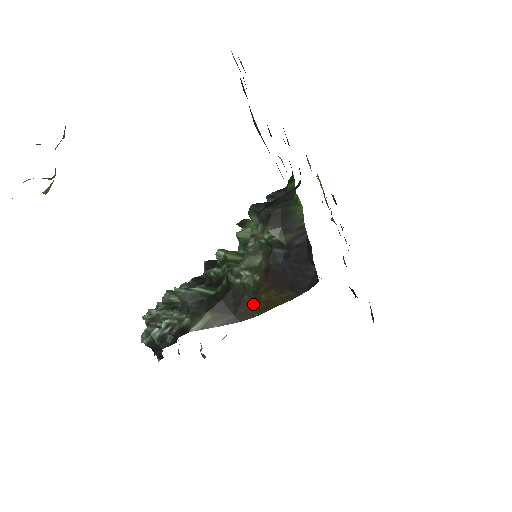
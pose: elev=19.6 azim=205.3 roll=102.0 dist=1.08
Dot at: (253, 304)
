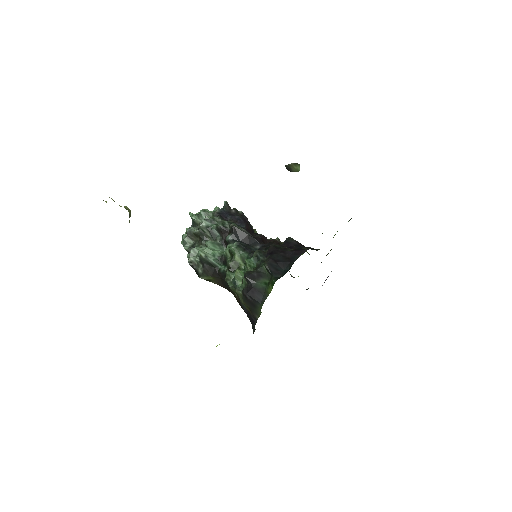
Dot at: (233, 294)
